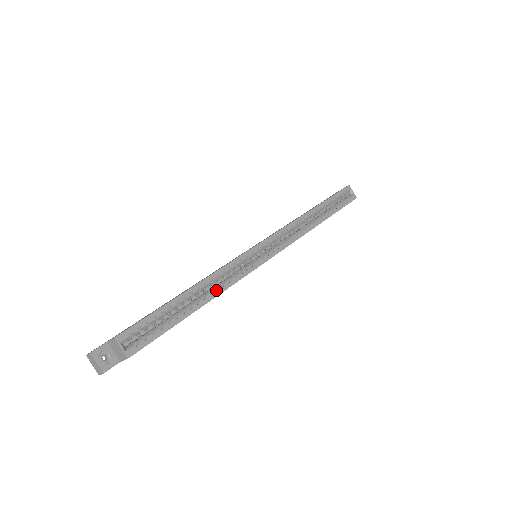
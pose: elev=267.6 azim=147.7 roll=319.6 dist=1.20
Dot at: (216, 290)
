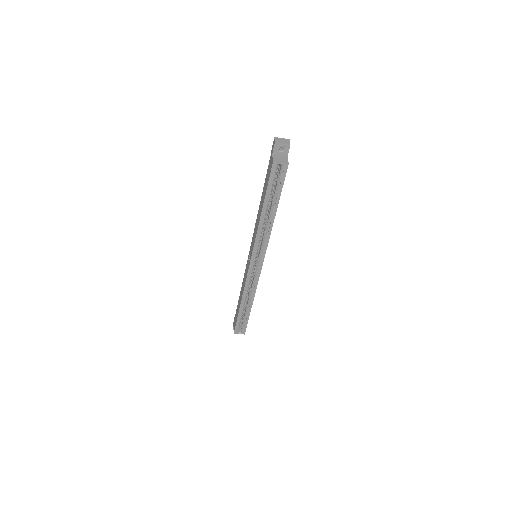
Dot at: (251, 297)
